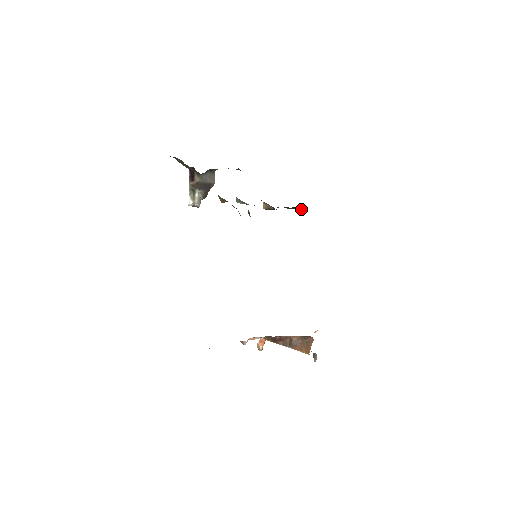
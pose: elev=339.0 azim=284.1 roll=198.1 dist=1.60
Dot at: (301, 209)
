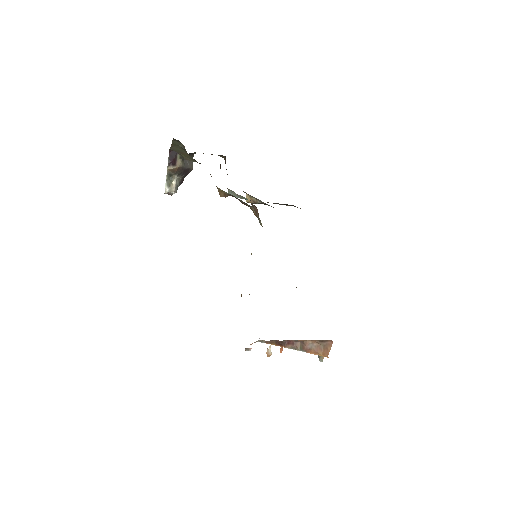
Dot at: (286, 205)
